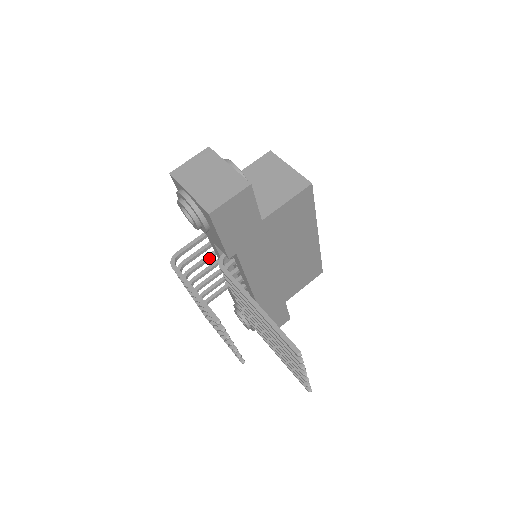
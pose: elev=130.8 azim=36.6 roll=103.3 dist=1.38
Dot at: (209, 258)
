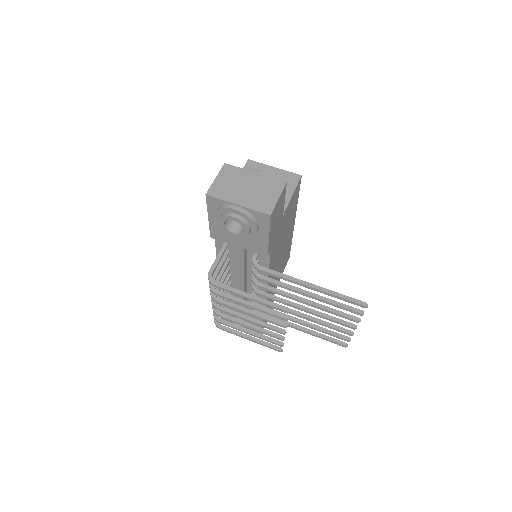
Dot at: (224, 270)
